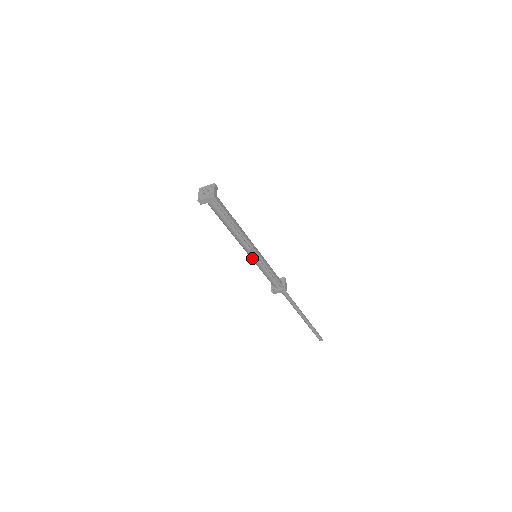
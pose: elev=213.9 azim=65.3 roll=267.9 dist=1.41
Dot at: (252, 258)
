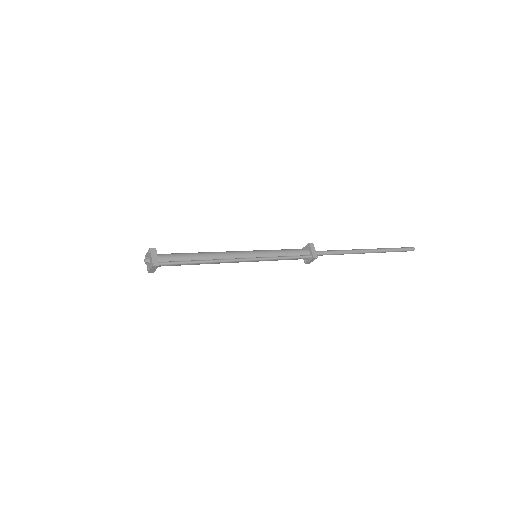
Dot at: occluded
